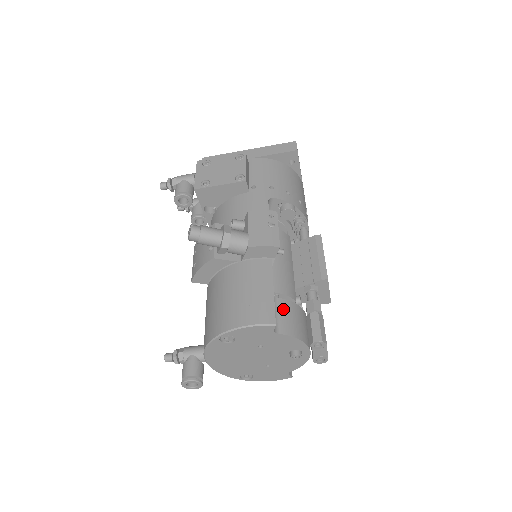
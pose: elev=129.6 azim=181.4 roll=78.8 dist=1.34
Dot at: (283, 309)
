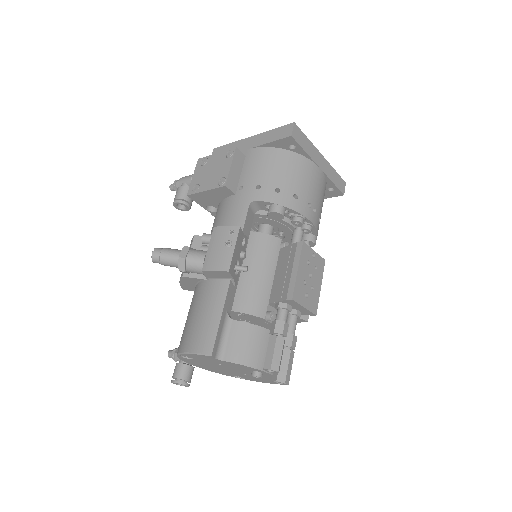
Dot at: (236, 333)
